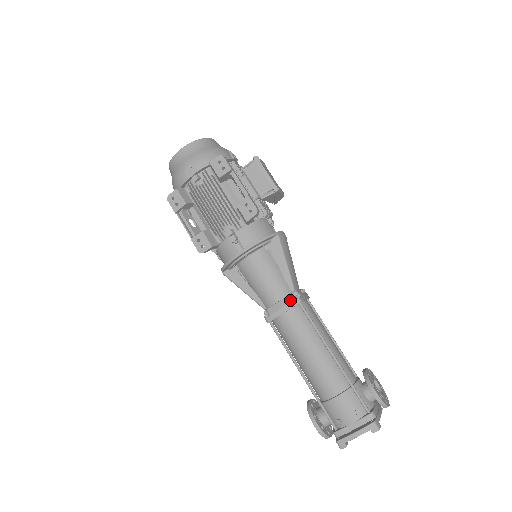
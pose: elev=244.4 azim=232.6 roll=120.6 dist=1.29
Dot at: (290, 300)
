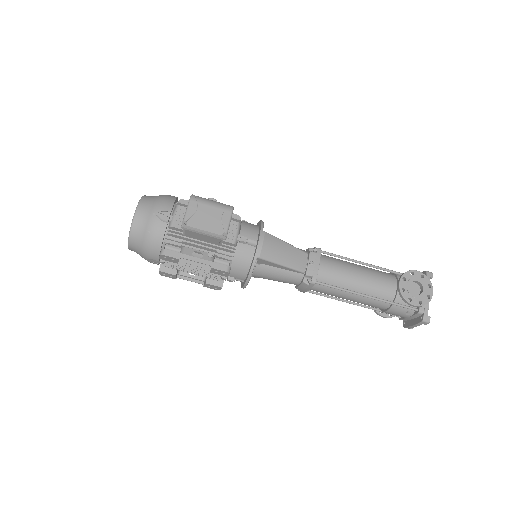
Dot at: (306, 285)
